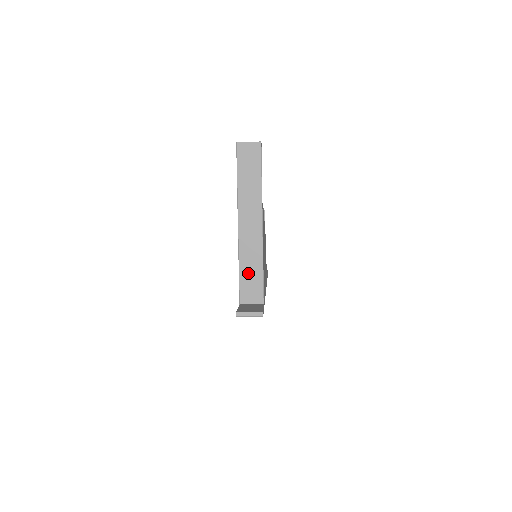
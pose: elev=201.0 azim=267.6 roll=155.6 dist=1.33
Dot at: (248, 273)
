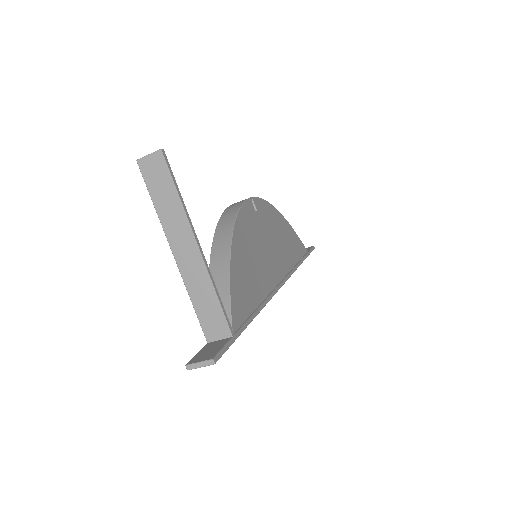
Dot at: (203, 306)
